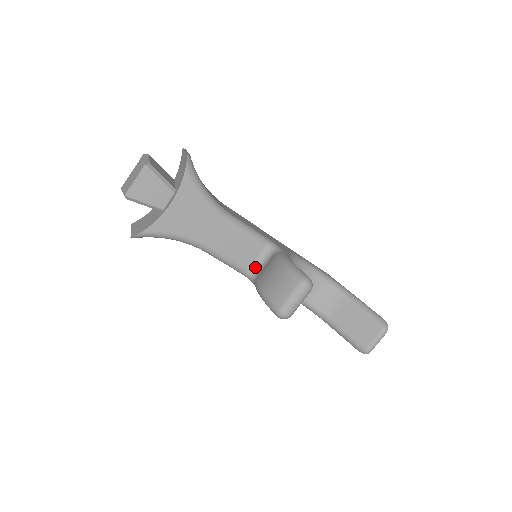
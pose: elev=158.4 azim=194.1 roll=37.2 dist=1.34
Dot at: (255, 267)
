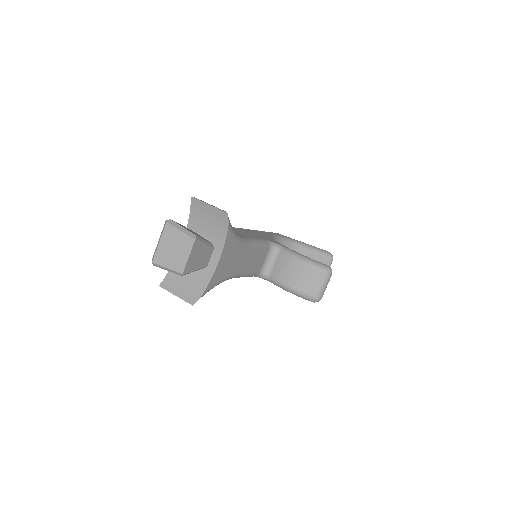
Dot at: (265, 267)
